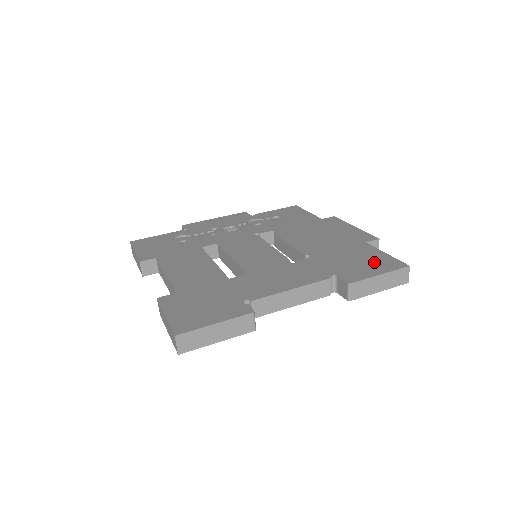
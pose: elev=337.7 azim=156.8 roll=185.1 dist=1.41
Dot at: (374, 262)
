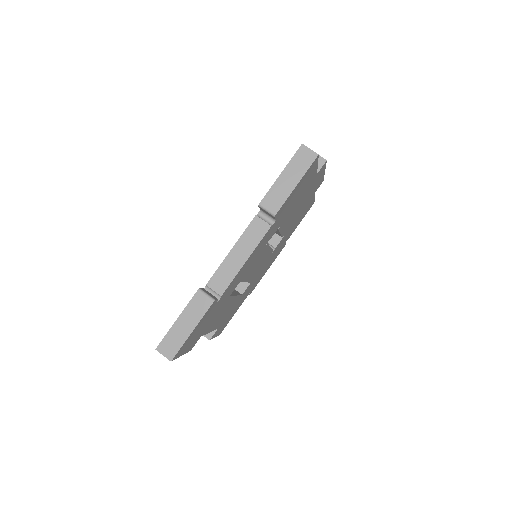
Dot at: occluded
